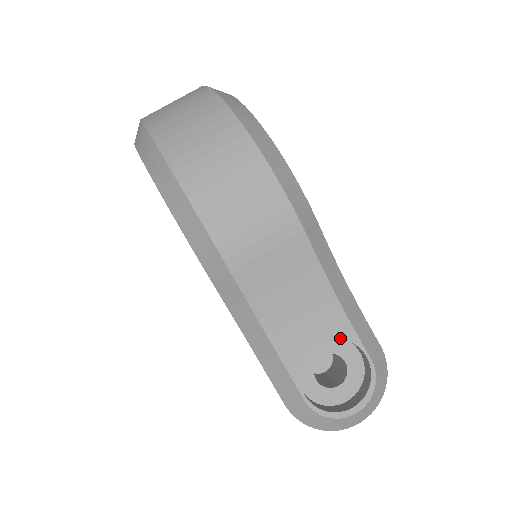
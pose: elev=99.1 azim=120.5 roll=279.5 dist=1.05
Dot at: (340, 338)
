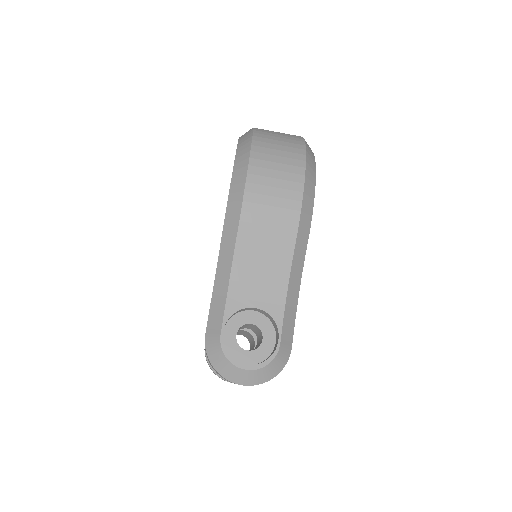
Dot at: (271, 315)
